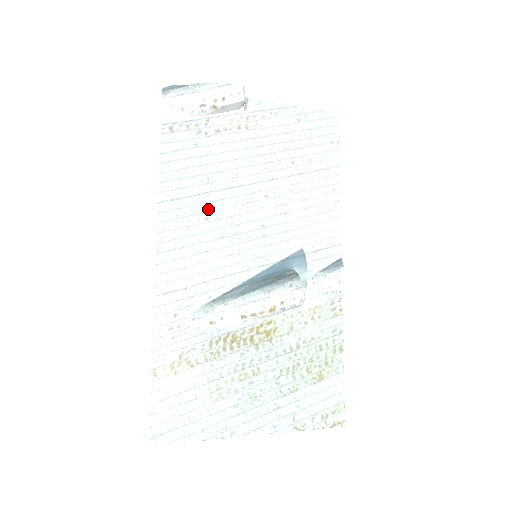
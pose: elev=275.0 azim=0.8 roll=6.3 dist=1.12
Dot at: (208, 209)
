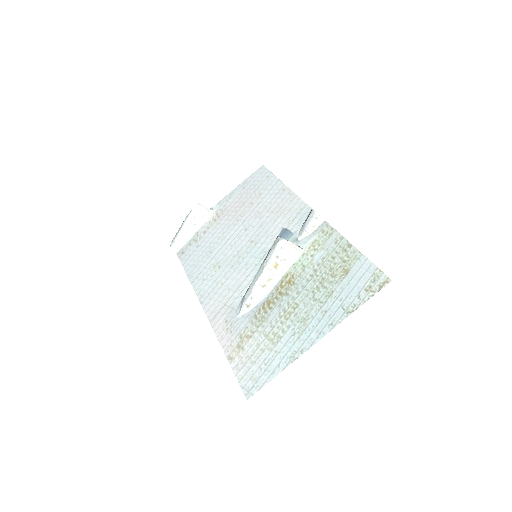
Dot at: (218, 263)
